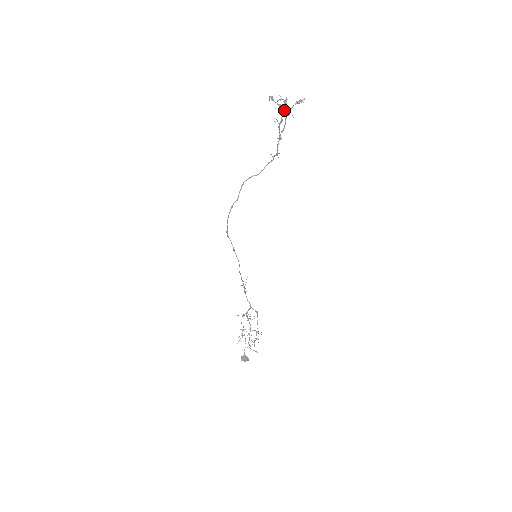
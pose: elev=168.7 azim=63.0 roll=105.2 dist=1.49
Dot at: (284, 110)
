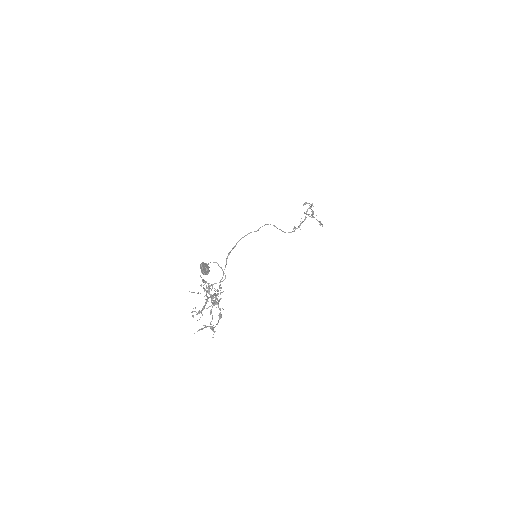
Dot at: (313, 206)
